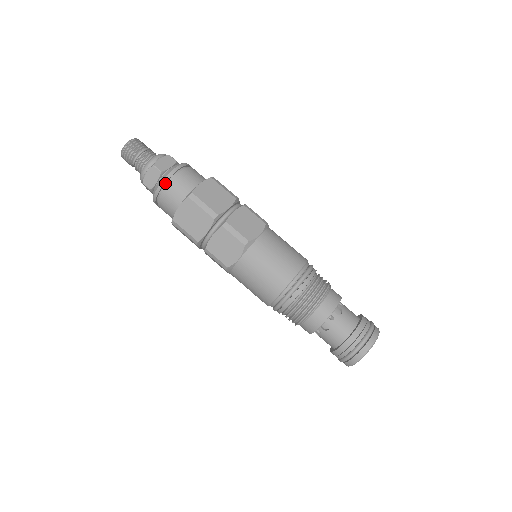
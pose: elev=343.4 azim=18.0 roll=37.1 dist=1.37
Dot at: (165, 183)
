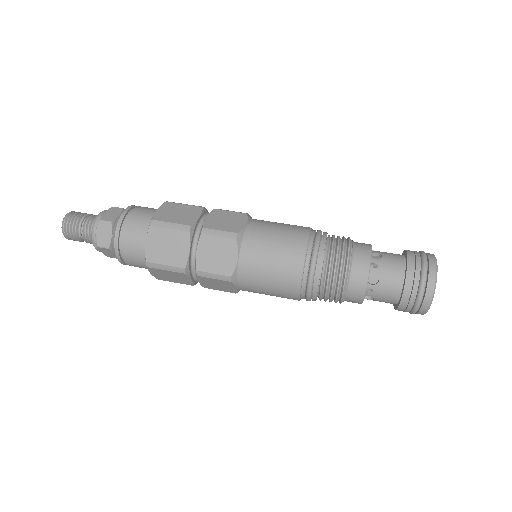
Dot at: (120, 230)
